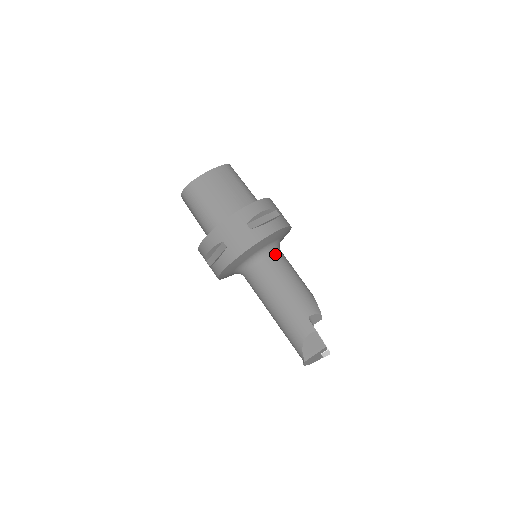
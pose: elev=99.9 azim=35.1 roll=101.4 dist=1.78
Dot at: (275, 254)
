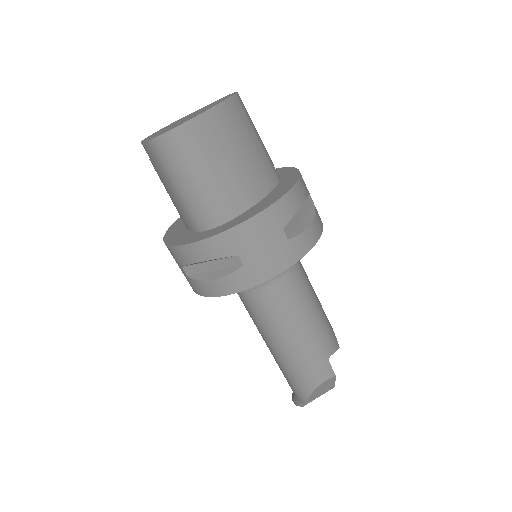
Dot at: (296, 264)
